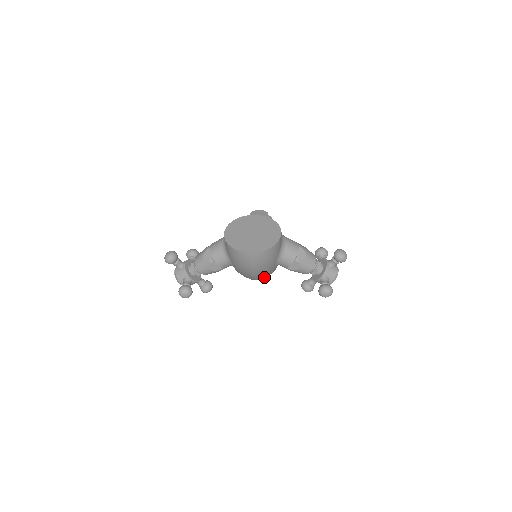
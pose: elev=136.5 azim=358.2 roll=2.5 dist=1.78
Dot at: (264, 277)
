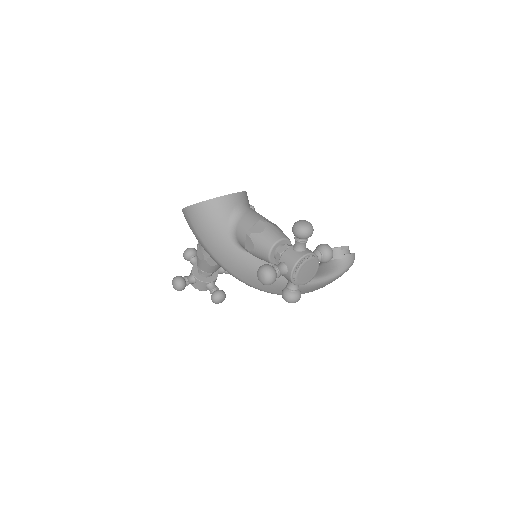
Dot at: (241, 272)
